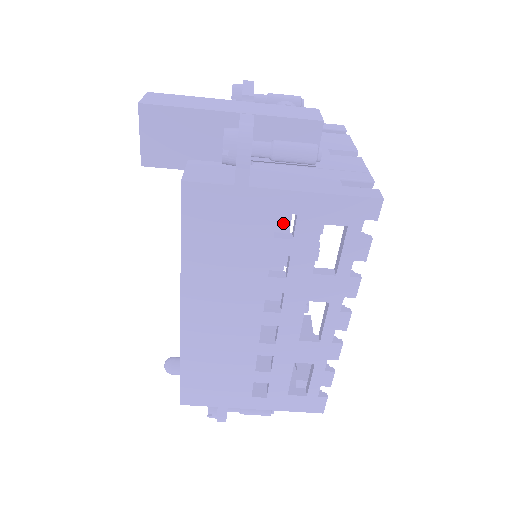
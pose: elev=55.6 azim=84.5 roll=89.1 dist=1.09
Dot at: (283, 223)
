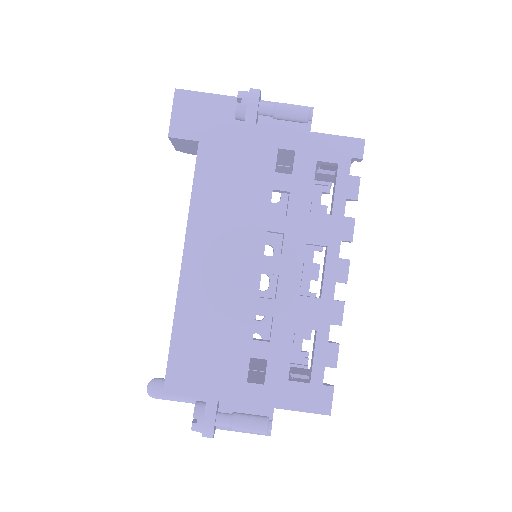
Dot at: occluded
